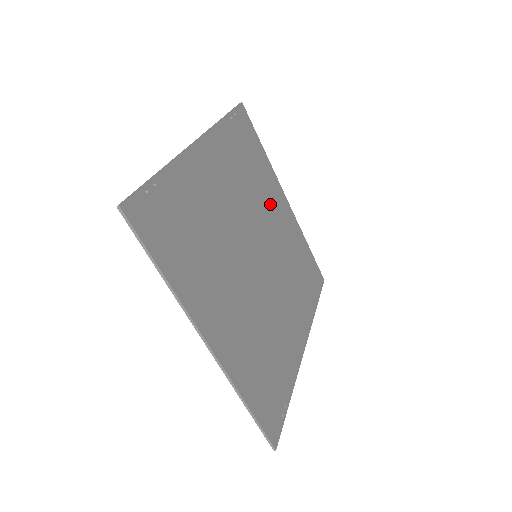
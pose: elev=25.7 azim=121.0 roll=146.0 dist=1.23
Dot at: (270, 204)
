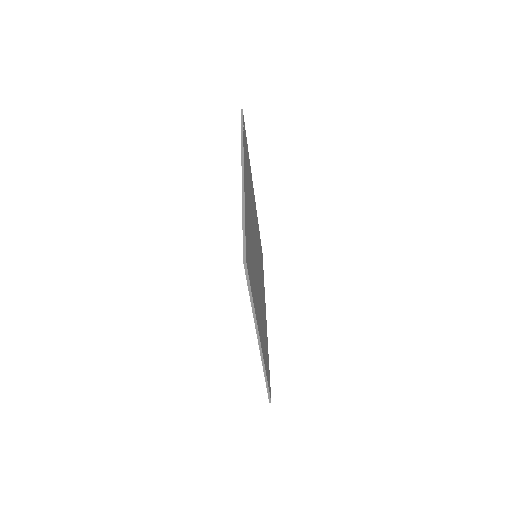
Dot at: (253, 203)
